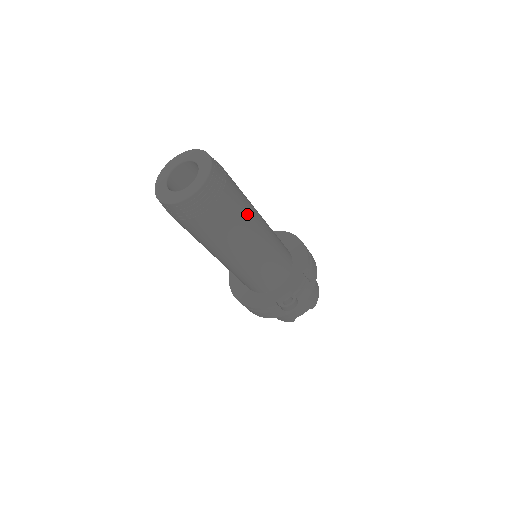
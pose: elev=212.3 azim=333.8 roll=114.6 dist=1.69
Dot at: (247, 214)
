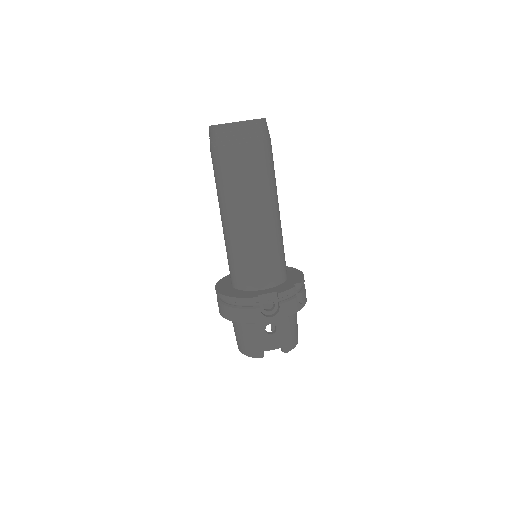
Dot at: (272, 182)
